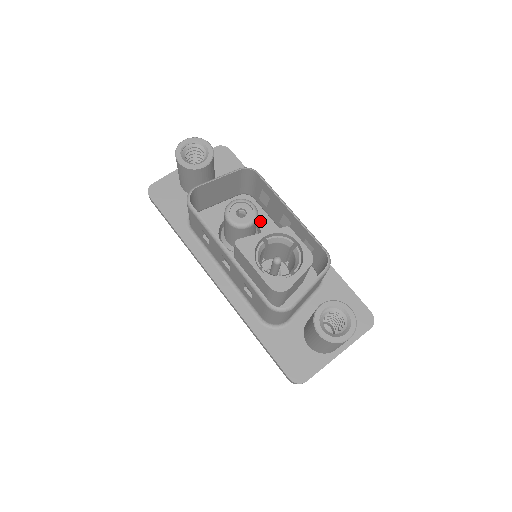
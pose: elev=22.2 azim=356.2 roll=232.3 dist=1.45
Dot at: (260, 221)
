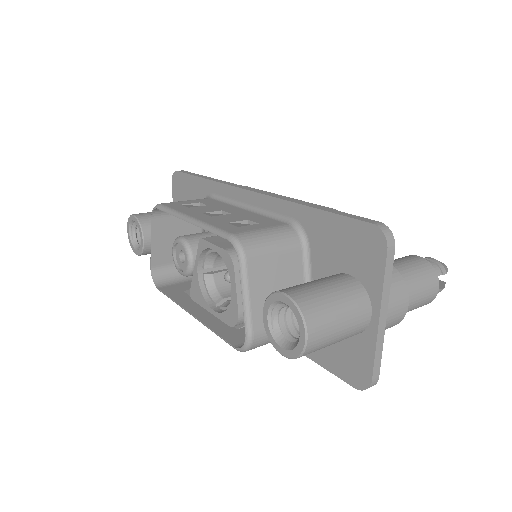
Dot at: occluded
